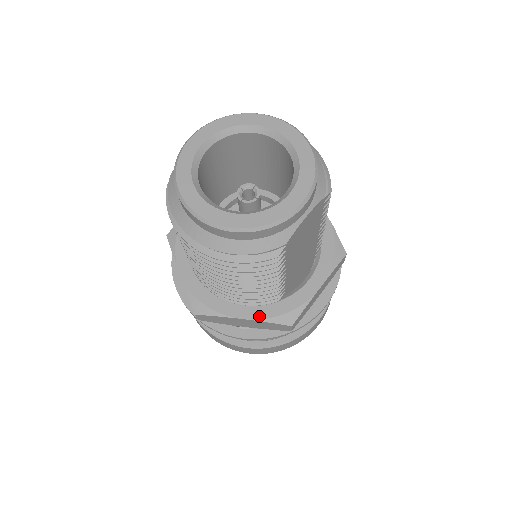
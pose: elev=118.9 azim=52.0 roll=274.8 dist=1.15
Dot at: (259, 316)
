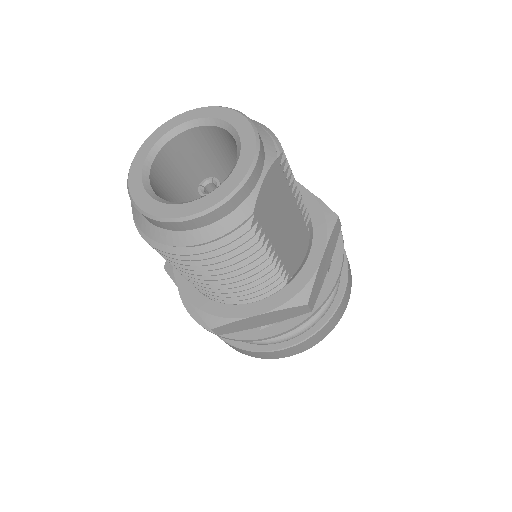
Dot at: (271, 307)
